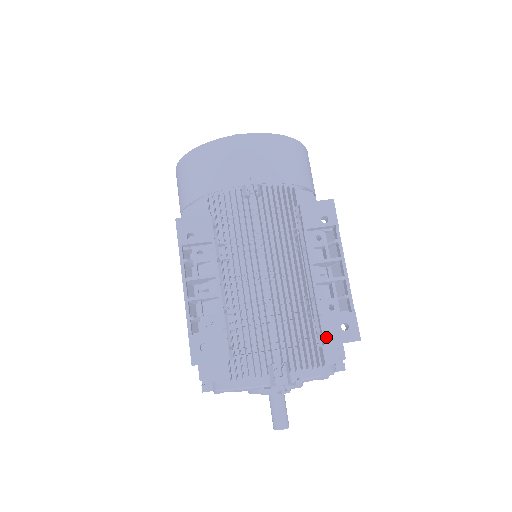
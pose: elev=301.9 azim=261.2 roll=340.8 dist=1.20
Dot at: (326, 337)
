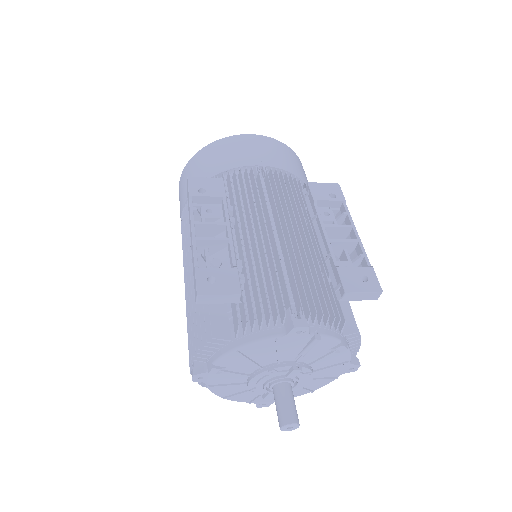
Dot at: (346, 285)
